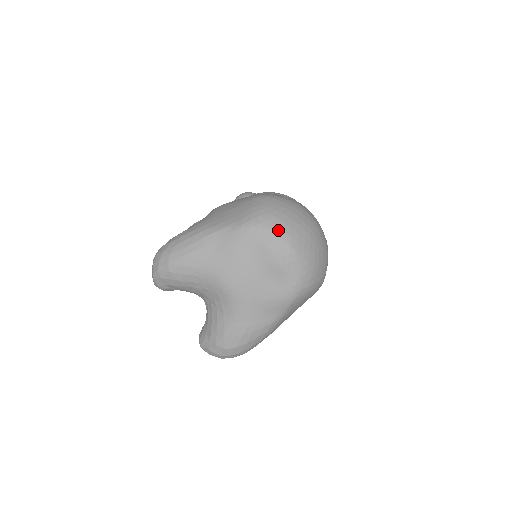
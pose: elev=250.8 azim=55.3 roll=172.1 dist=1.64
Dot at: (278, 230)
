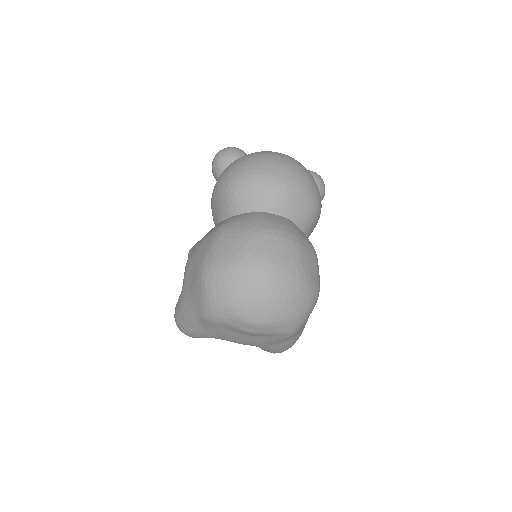
Dot at: (233, 316)
